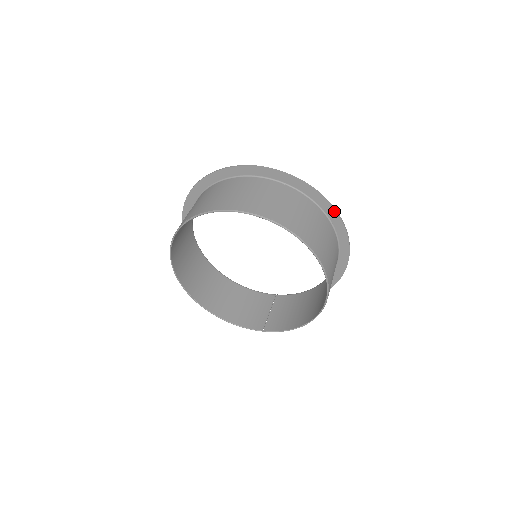
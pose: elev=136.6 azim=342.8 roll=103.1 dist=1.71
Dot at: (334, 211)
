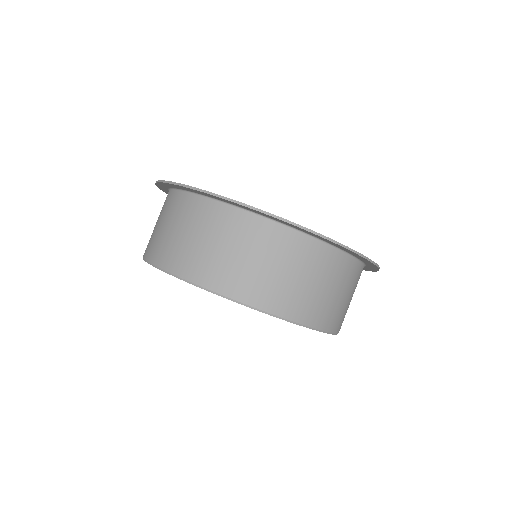
Dot at: (325, 239)
